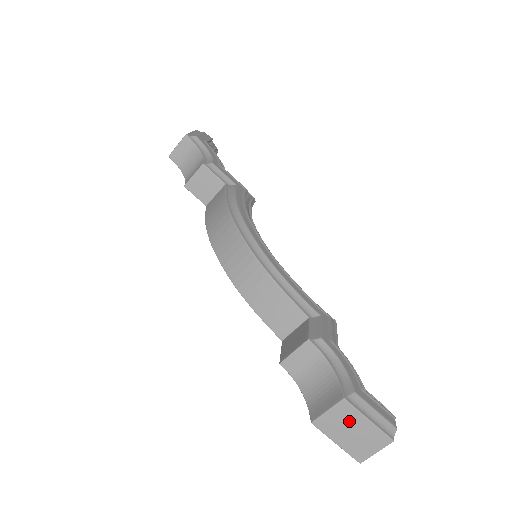
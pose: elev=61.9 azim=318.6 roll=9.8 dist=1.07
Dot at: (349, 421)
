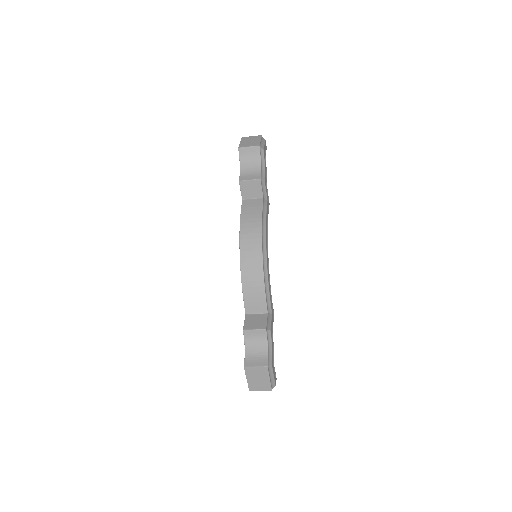
Dot at: (261, 375)
